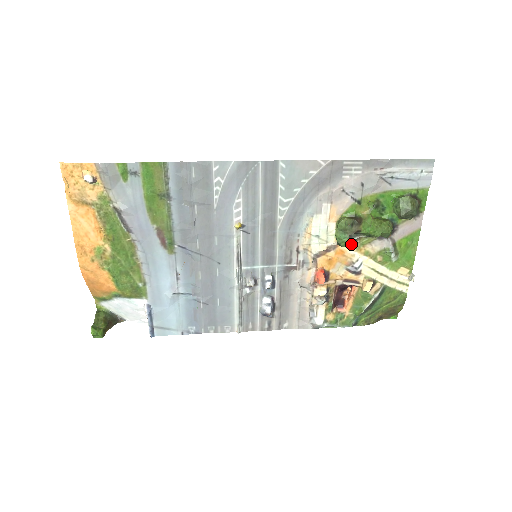
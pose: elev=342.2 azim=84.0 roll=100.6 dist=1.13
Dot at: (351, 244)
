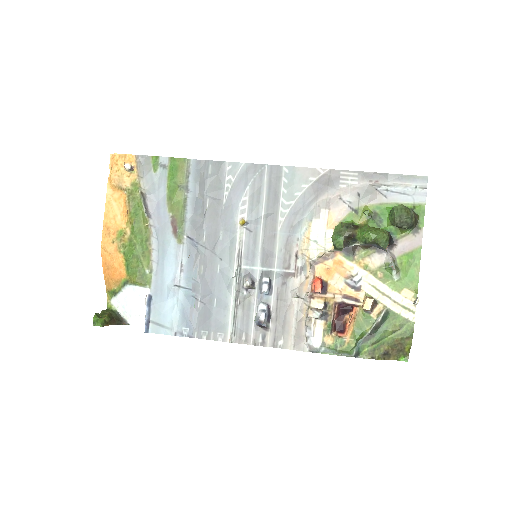
Dot at: (349, 255)
